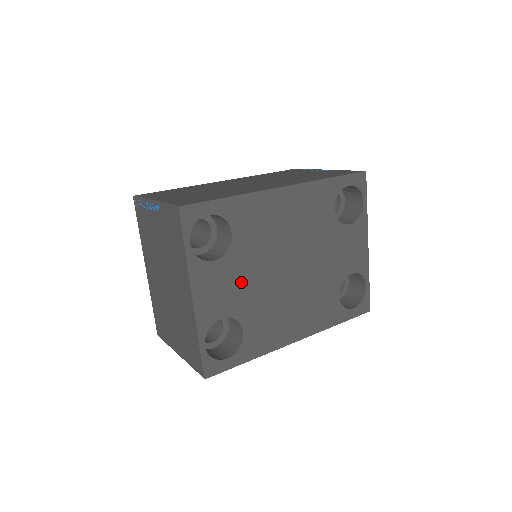
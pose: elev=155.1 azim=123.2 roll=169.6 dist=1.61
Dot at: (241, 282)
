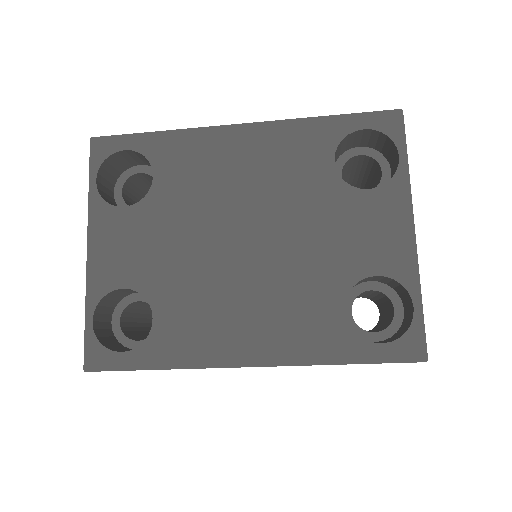
Dot at: (158, 244)
